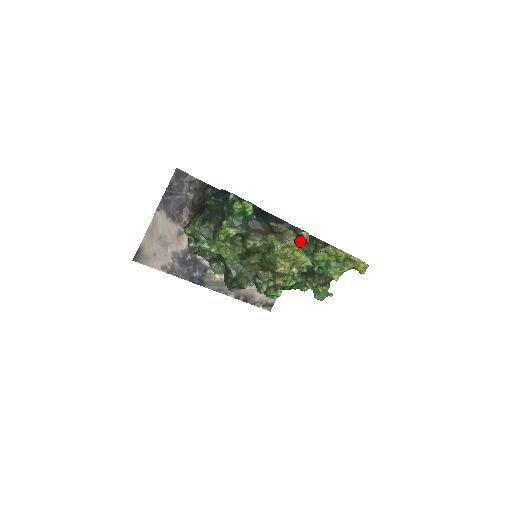
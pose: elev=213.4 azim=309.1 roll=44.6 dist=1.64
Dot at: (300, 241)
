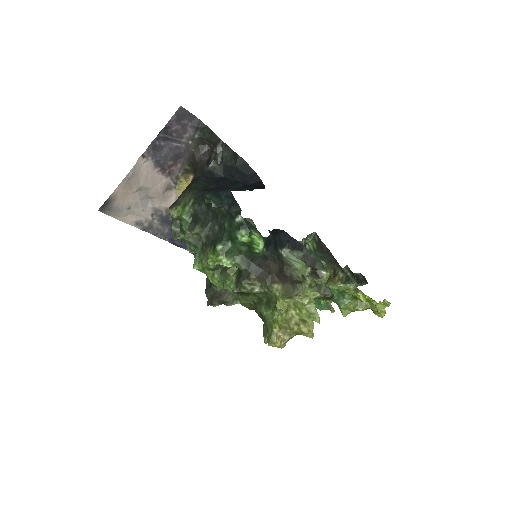
Dot at: (316, 280)
